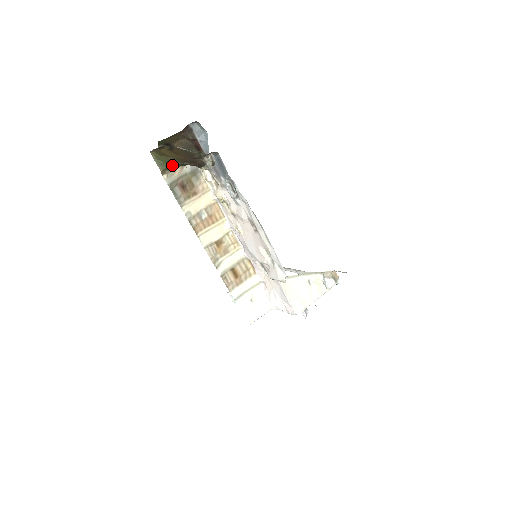
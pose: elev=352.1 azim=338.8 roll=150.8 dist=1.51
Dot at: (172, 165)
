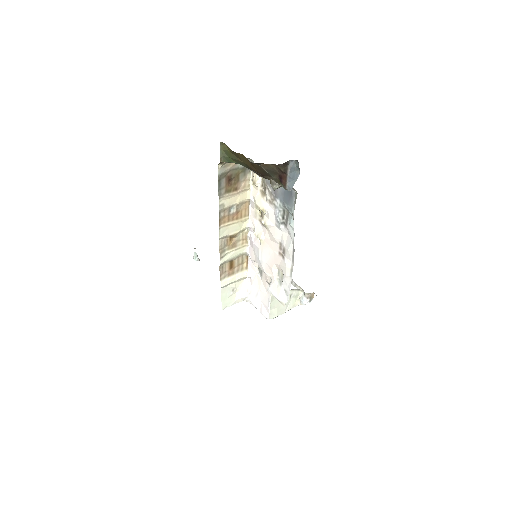
Dot at: (234, 162)
